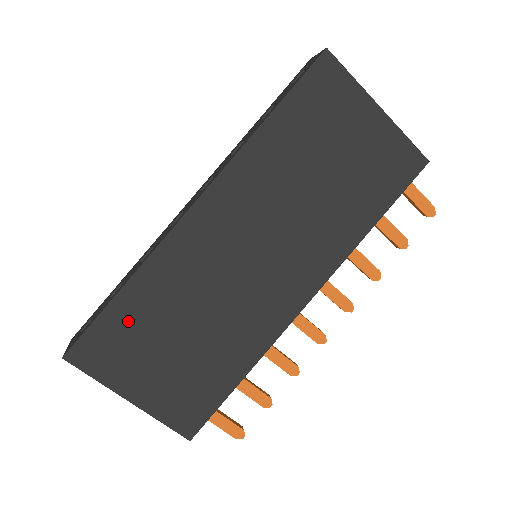
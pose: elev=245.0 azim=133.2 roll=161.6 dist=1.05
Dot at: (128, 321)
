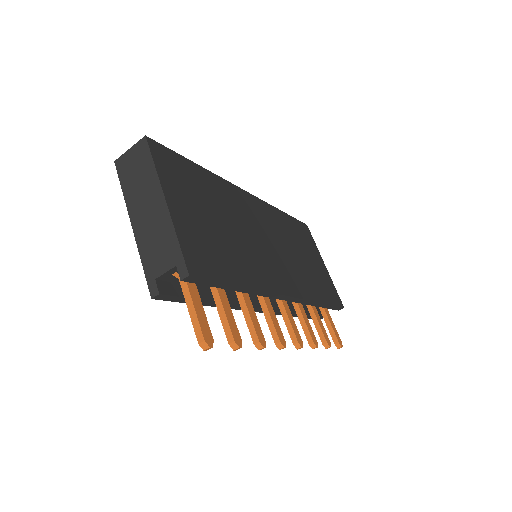
Dot at: (194, 177)
